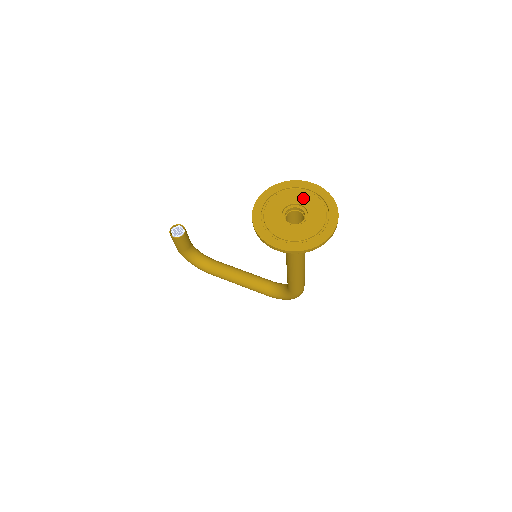
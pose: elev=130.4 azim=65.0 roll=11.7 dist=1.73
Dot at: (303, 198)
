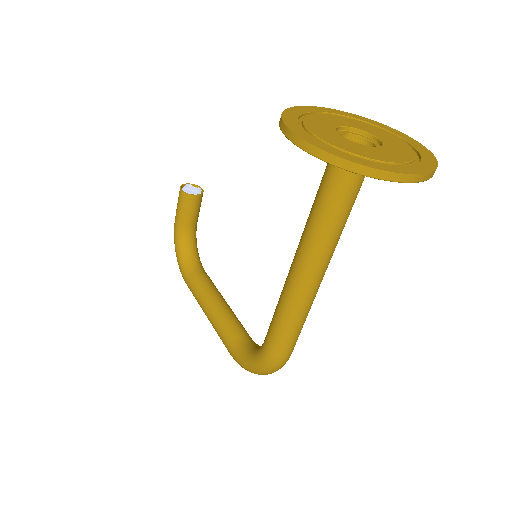
Dot at: (387, 137)
